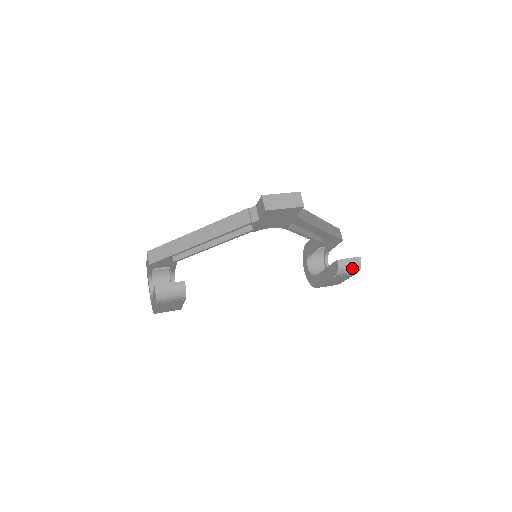
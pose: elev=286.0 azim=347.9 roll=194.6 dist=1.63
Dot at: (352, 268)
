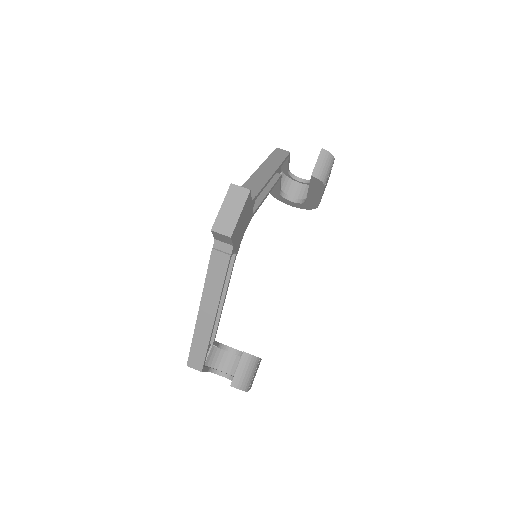
Dot at: (328, 165)
